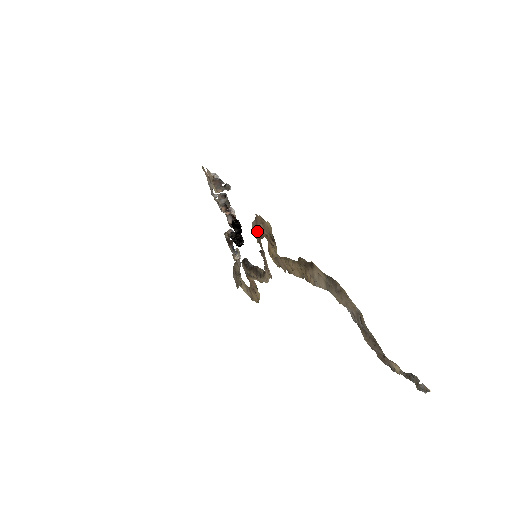
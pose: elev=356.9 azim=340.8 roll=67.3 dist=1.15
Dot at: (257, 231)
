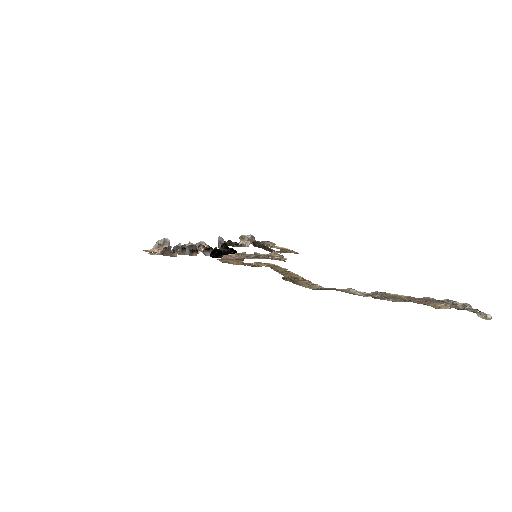
Dot at: (233, 258)
